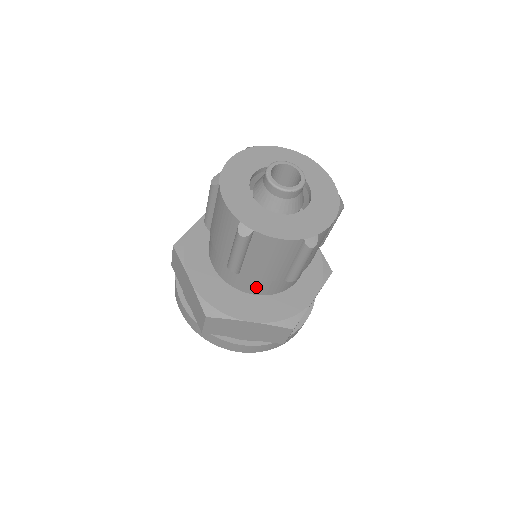
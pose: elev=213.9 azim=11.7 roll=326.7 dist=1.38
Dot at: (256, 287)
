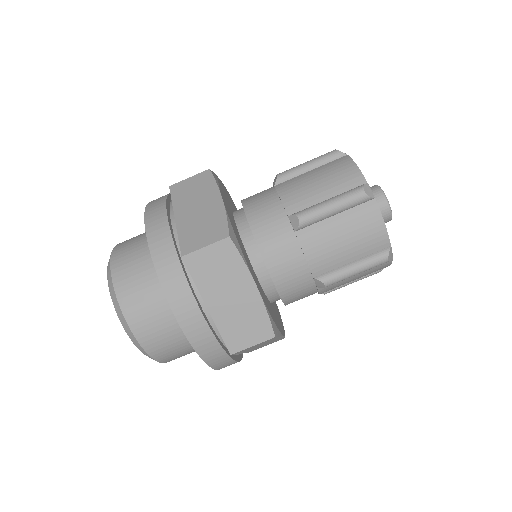
Dot at: (284, 262)
